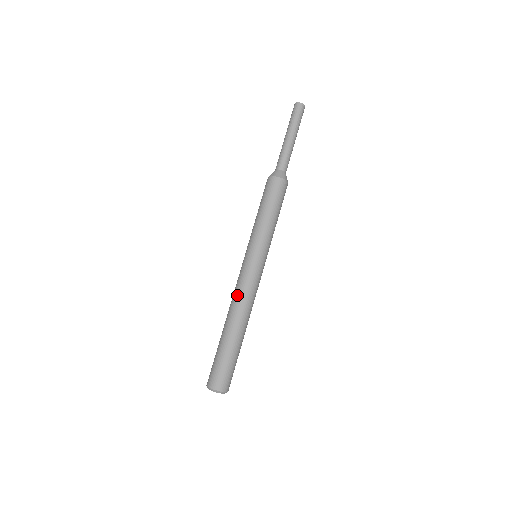
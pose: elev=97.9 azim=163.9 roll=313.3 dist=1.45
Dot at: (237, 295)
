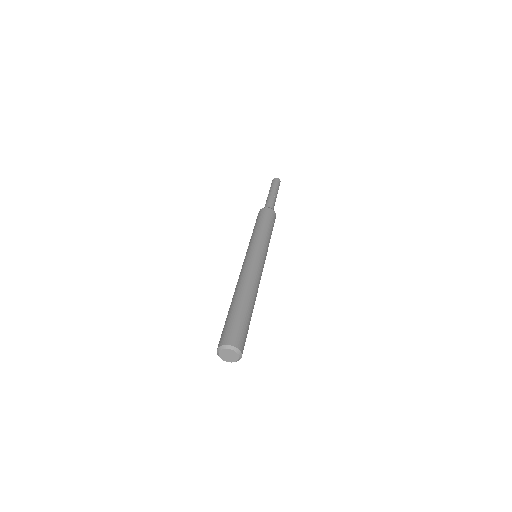
Dot at: occluded
